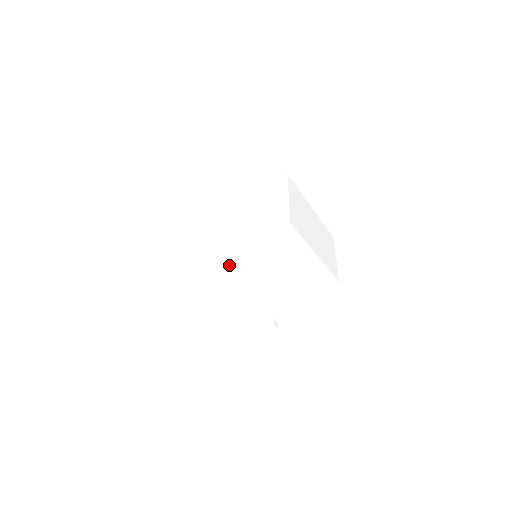
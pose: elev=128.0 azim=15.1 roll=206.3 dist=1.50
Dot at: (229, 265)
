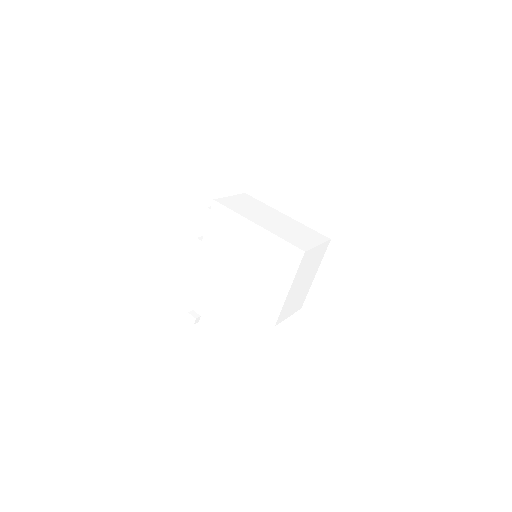
Dot at: (243, 233)
